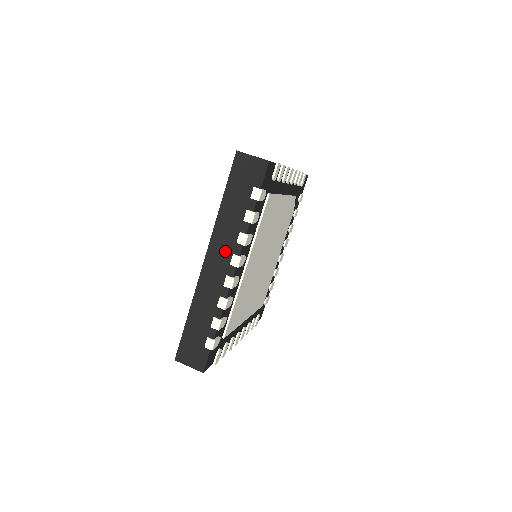
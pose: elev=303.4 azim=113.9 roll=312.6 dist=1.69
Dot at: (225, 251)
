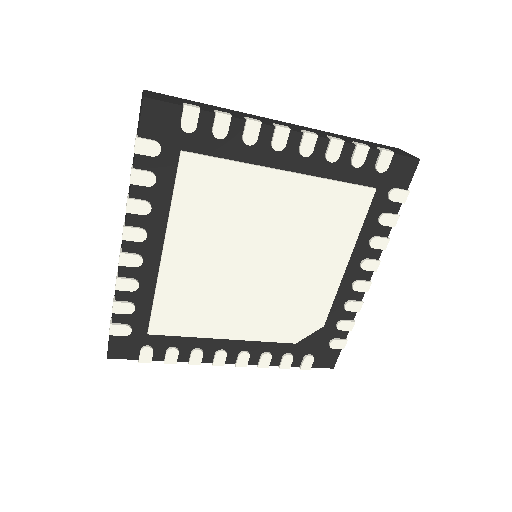
Dot at: (310, 131)
